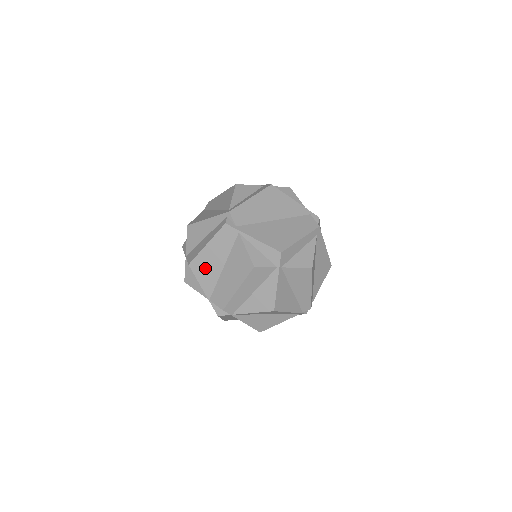
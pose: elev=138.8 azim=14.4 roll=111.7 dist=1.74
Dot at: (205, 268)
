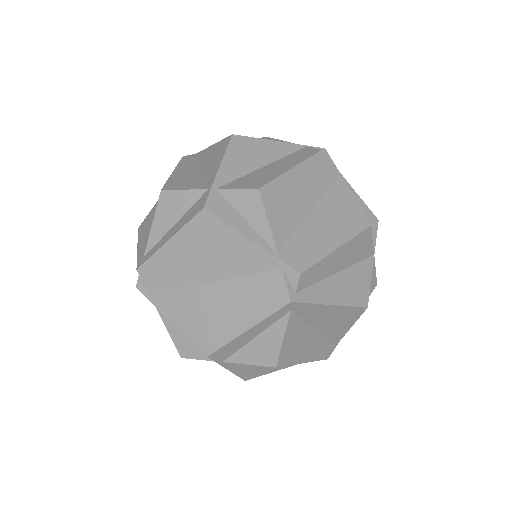
Dot at: occluded
